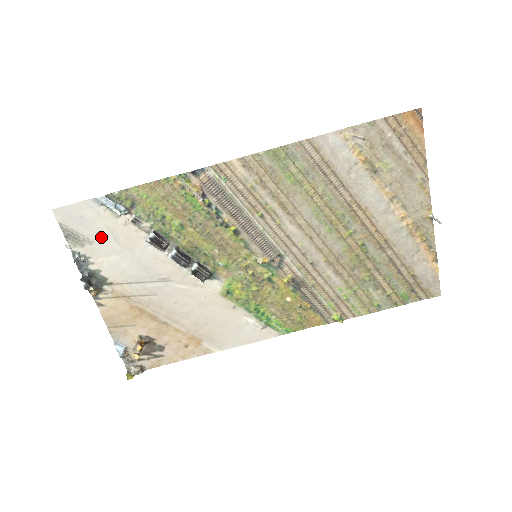
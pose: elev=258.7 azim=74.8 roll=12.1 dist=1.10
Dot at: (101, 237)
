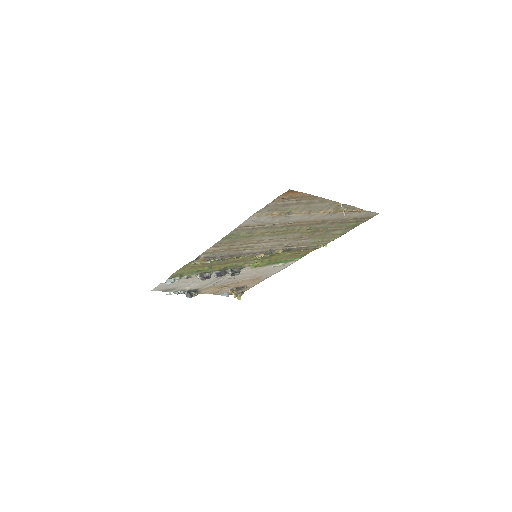
Dot at: (179, 285)
